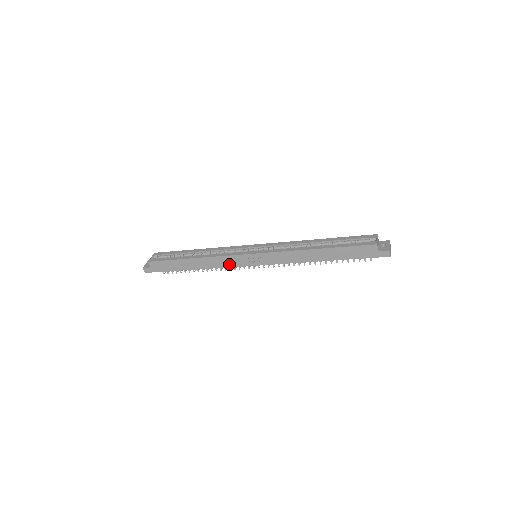
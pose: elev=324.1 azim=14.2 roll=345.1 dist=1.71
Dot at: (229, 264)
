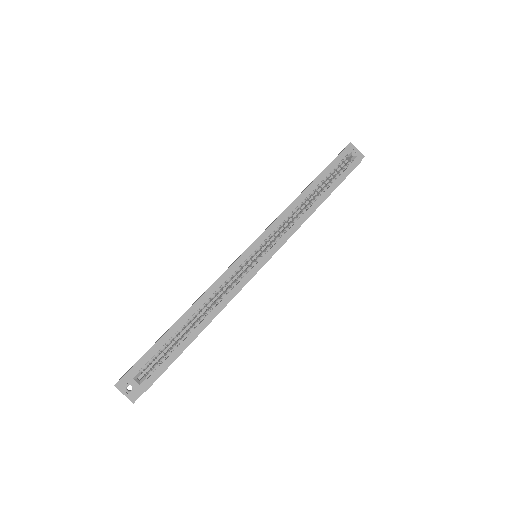
Dot at: occluded
